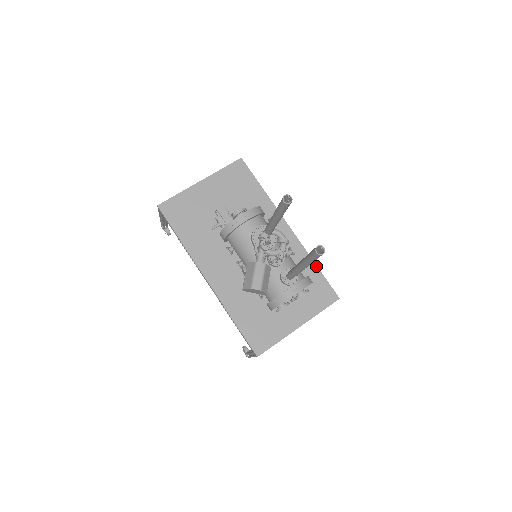
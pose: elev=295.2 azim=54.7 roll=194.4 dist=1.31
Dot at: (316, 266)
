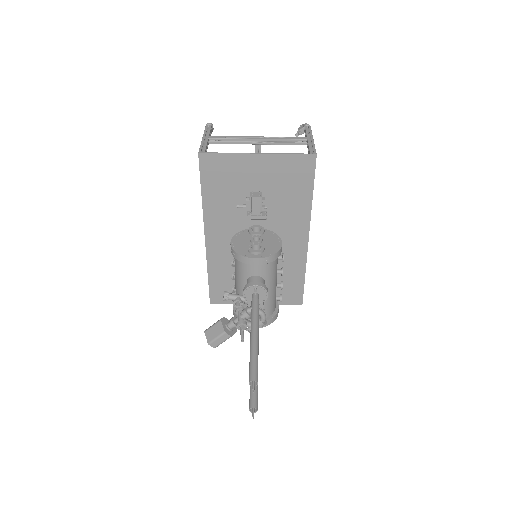
Dot at: (304, 277)
